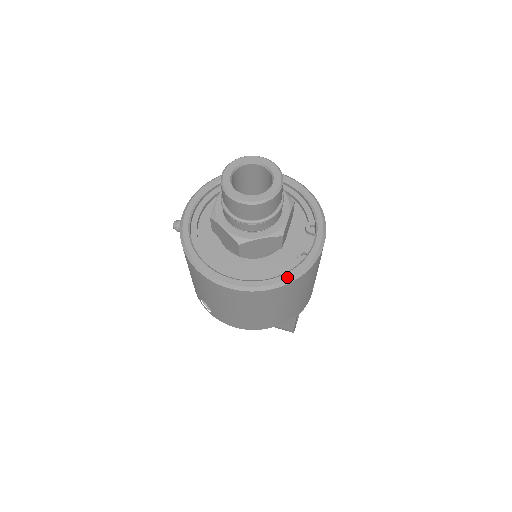
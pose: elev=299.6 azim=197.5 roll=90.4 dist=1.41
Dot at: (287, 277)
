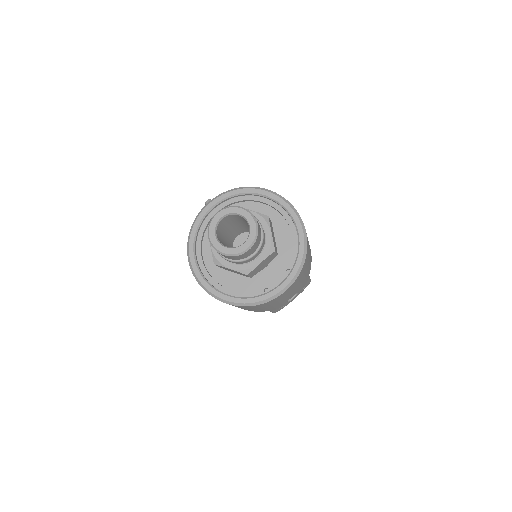
Dot at: (241, 302)
